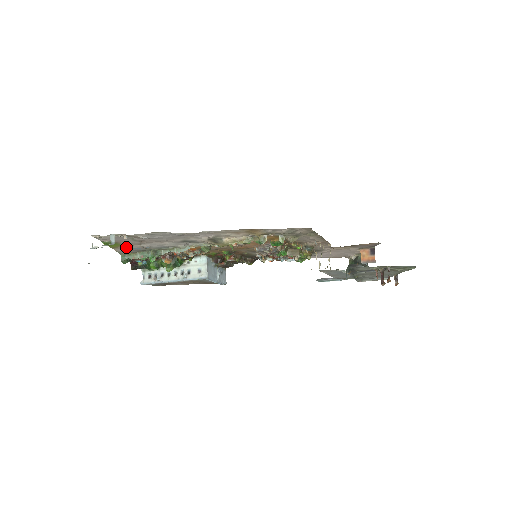
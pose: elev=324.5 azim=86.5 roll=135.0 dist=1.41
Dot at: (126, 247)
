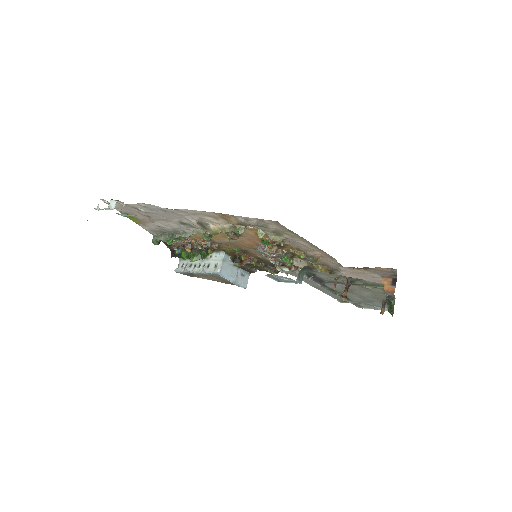
Dot at: (147, 224)
